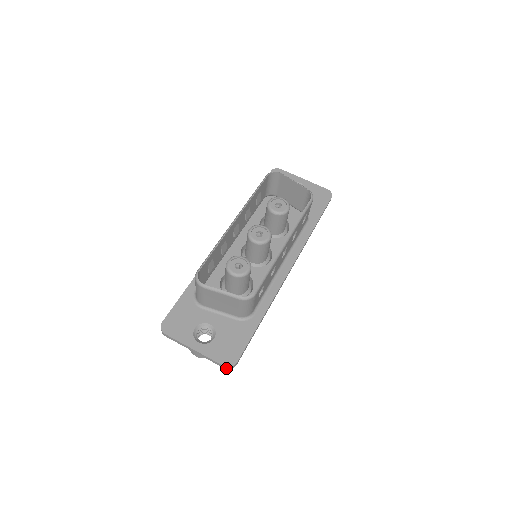
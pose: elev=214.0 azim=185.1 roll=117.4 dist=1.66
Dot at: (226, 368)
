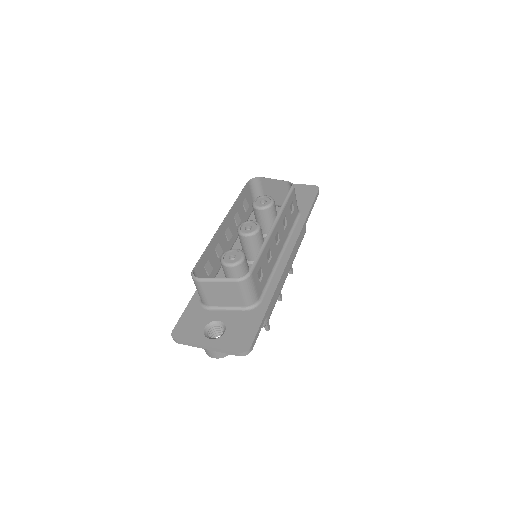
Dot at: (241, 355)
